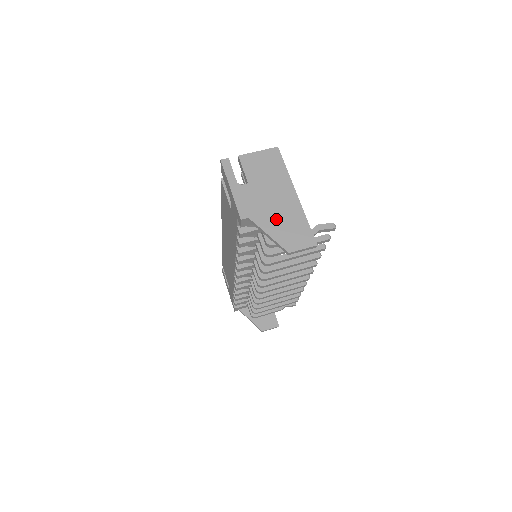
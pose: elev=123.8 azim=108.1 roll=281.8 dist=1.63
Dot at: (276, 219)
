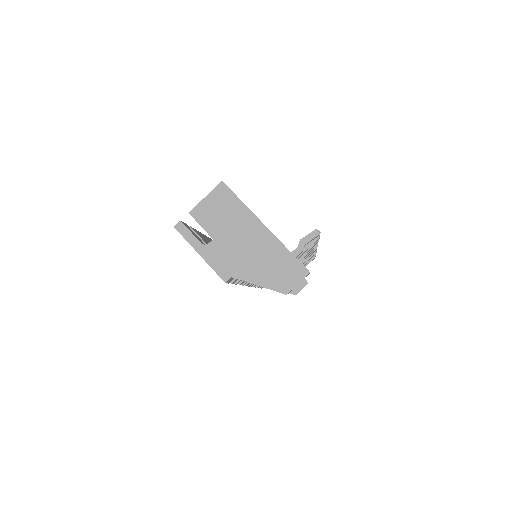
Dot at: (258, 265)
